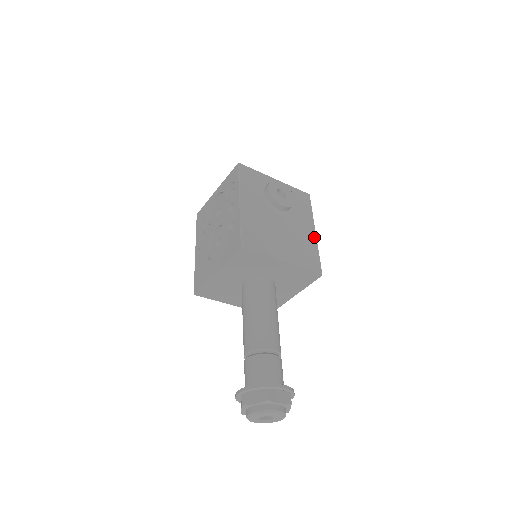
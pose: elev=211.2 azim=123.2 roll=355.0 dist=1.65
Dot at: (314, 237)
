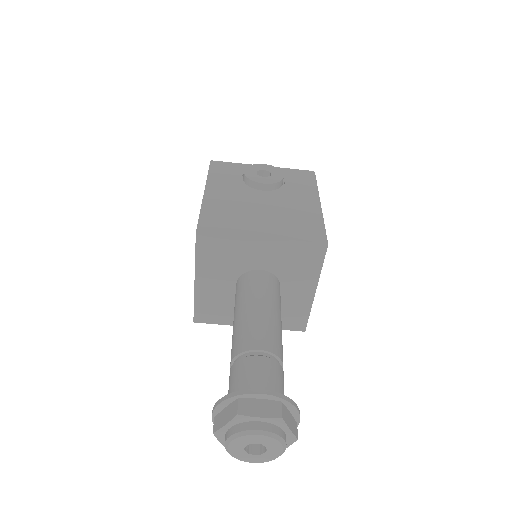
Dot at: (317, 208)
